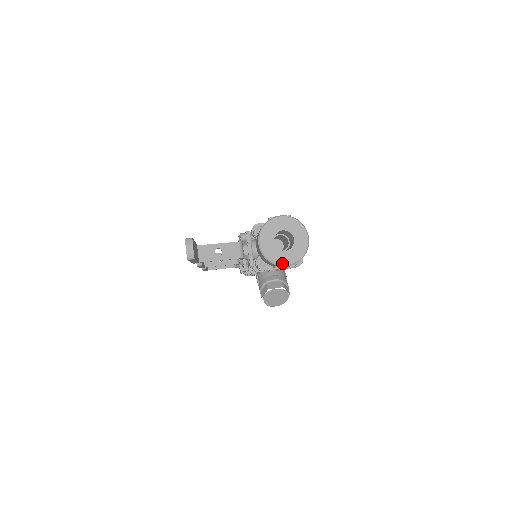
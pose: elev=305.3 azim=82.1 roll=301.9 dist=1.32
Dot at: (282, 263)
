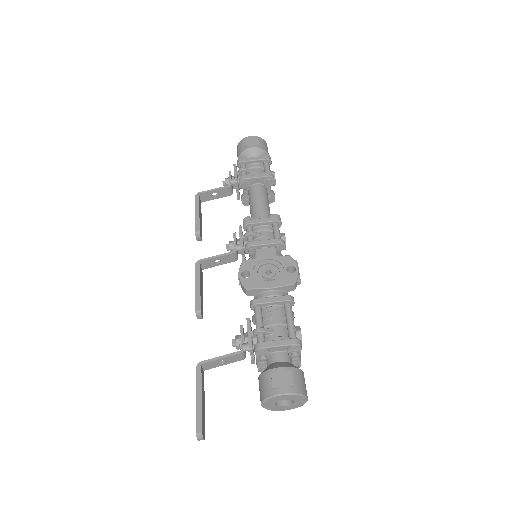
Dot at: (281, 410)
